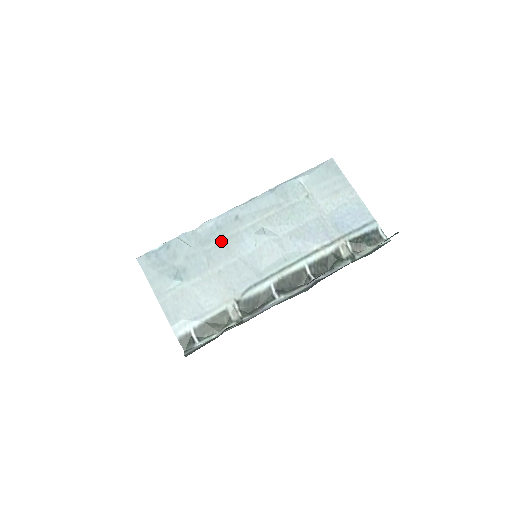
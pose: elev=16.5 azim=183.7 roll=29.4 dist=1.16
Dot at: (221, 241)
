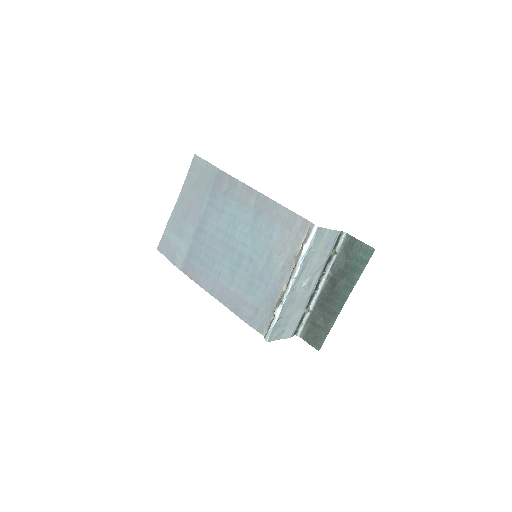
Dot at: (292, 302)
